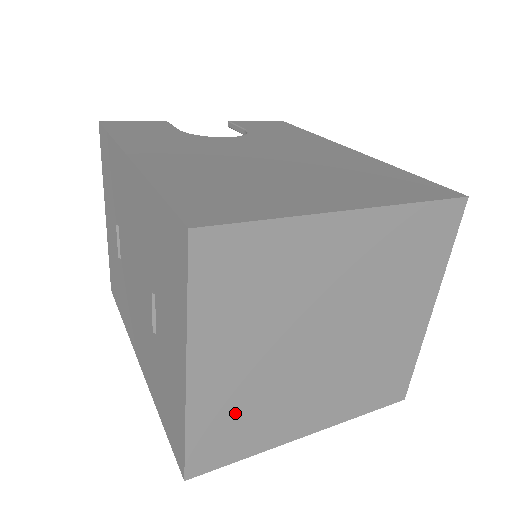
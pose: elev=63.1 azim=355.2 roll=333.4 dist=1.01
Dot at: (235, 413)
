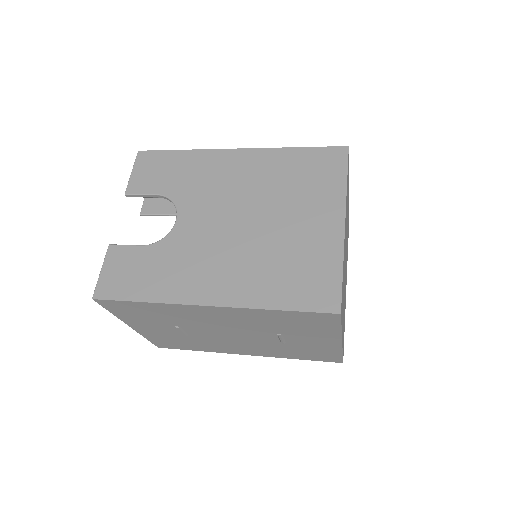
Dot at: occluded
